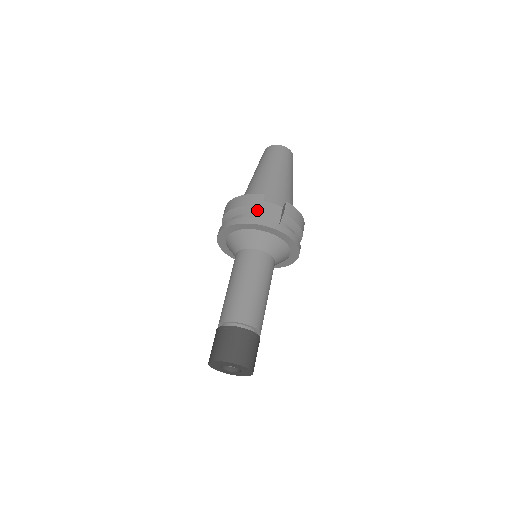
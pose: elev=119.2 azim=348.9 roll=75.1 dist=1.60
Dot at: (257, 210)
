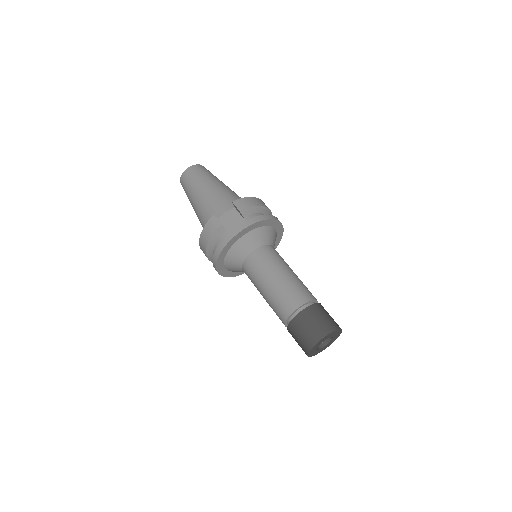
Dot at: (221, 229)
